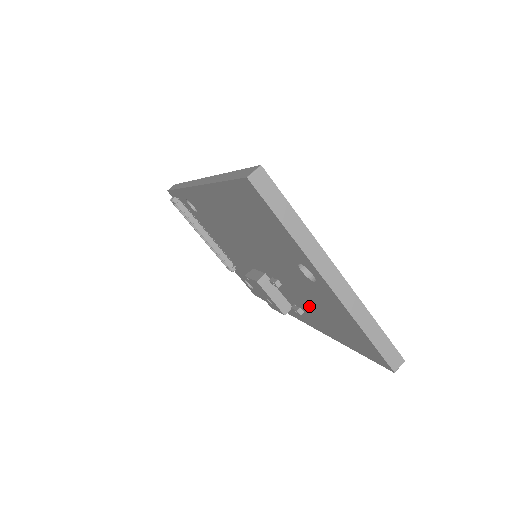
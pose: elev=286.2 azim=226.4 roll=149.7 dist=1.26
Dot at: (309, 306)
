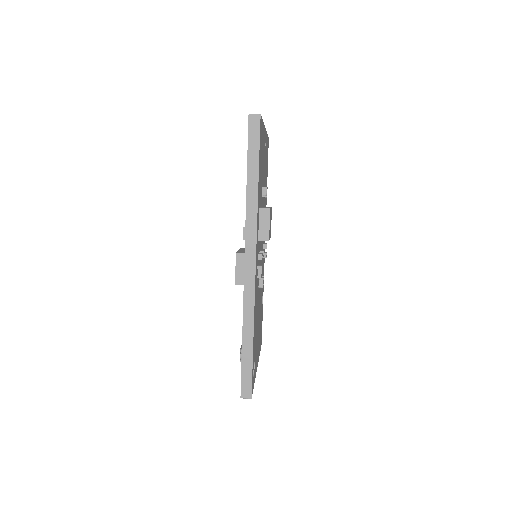
Dot at: occluded
